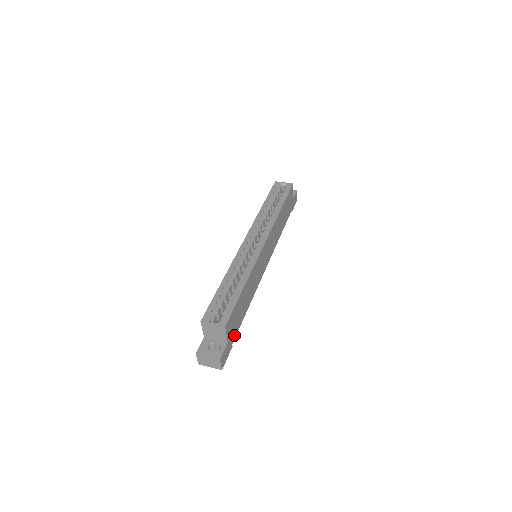
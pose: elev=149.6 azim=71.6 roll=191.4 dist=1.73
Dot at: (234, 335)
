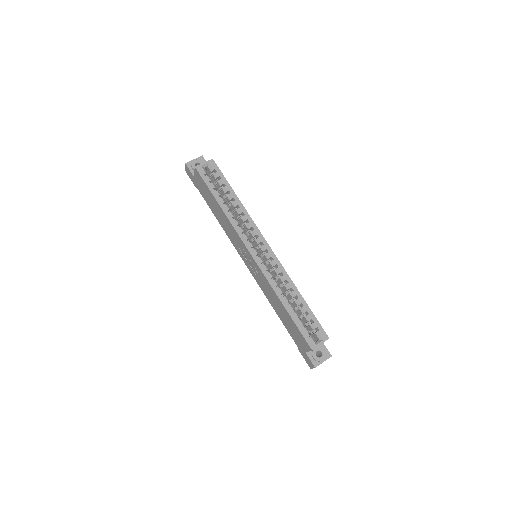
Dot at: occluded
